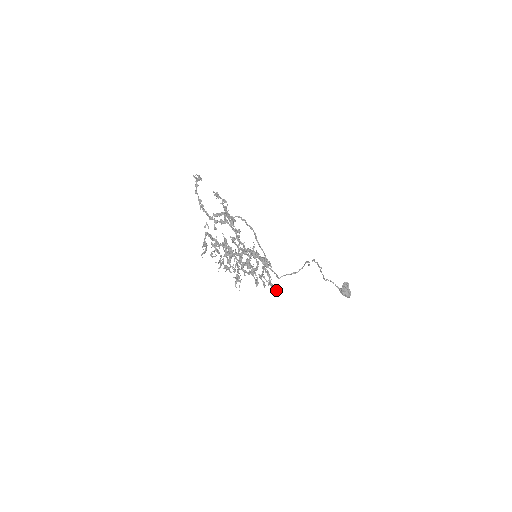
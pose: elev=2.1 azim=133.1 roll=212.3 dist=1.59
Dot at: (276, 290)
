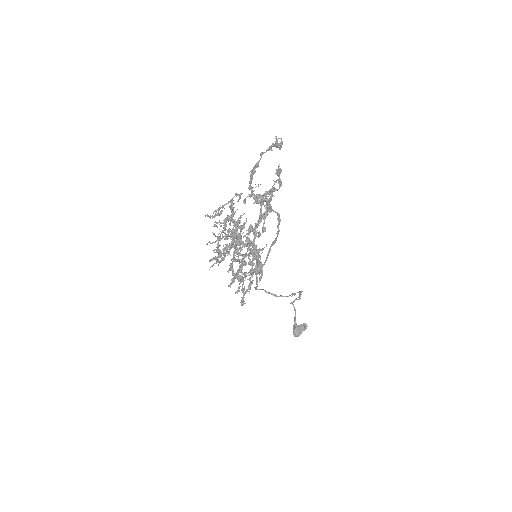
Dot at: (243, 303)
